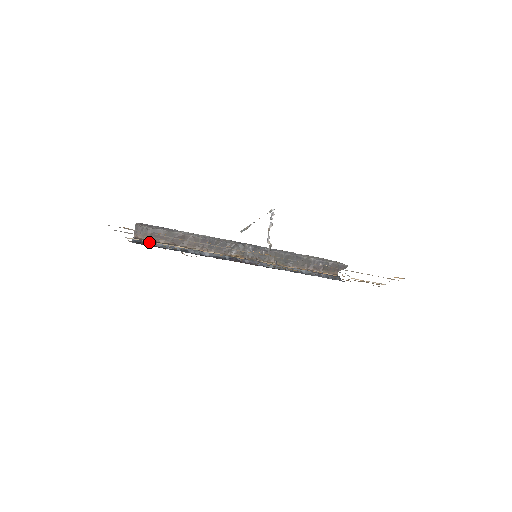
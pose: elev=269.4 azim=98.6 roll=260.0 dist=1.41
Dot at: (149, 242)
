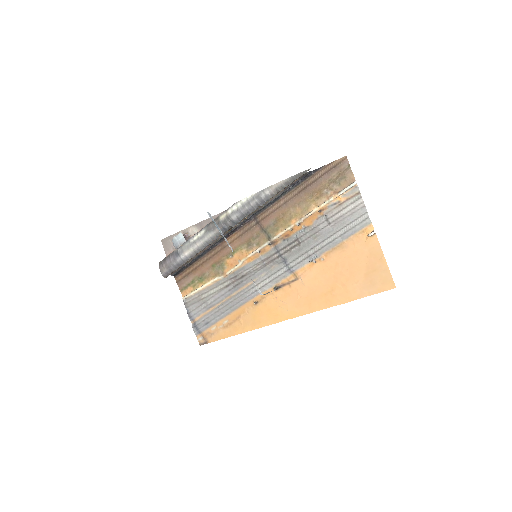
Dot at: (180, 270)
